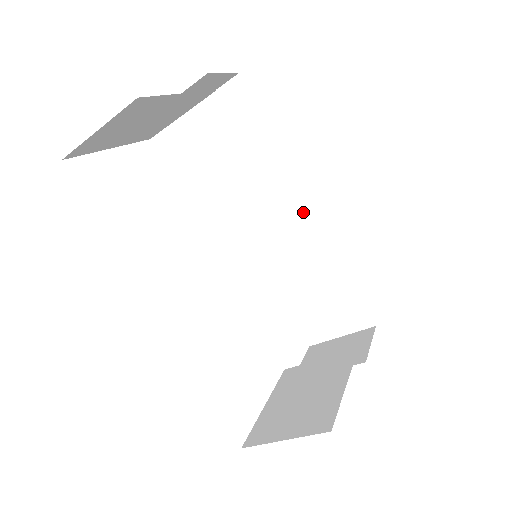
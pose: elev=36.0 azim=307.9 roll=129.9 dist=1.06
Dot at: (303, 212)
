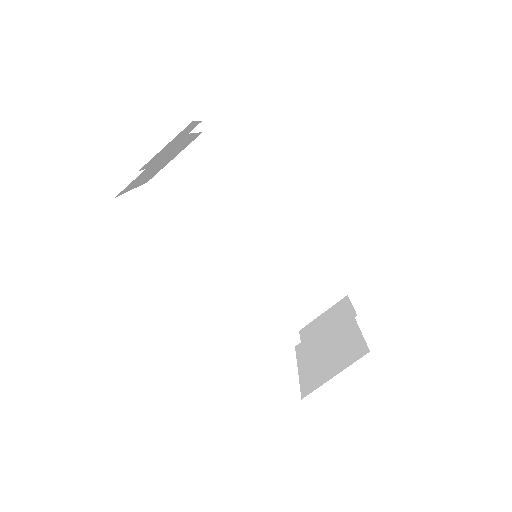
Dot at: (273, 219)
